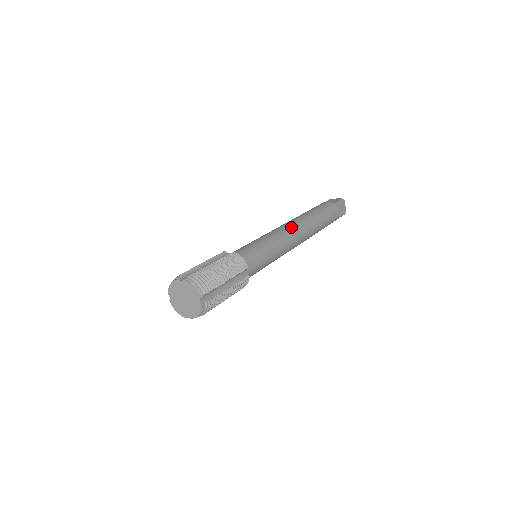
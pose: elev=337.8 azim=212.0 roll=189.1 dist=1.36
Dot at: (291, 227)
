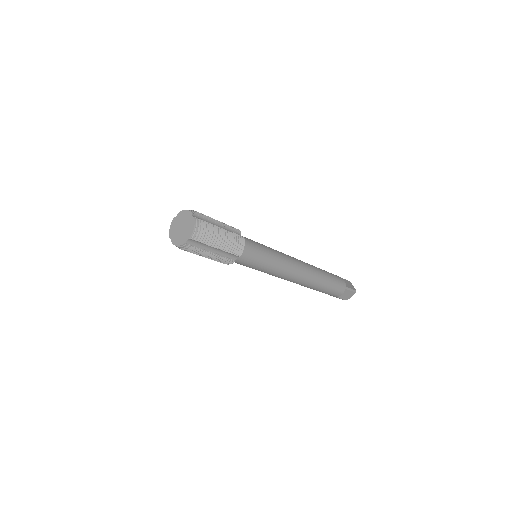
Dot at: occluded
